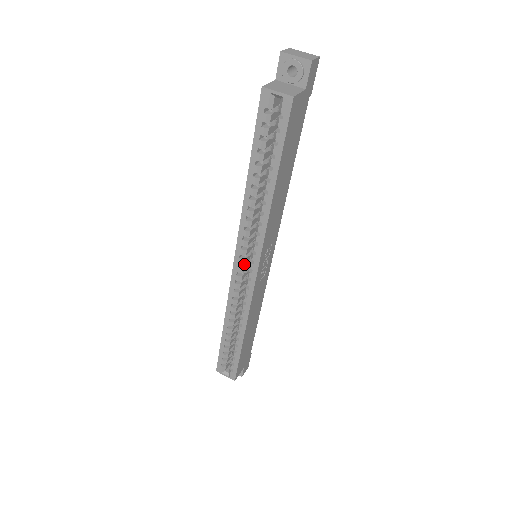
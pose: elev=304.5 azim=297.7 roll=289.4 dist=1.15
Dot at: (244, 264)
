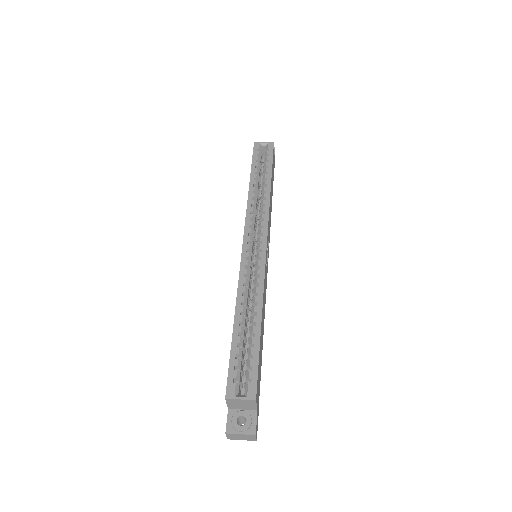
Dot at: (251, 246)
